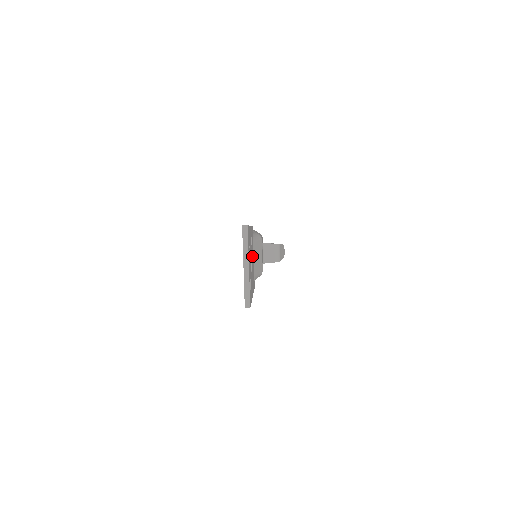
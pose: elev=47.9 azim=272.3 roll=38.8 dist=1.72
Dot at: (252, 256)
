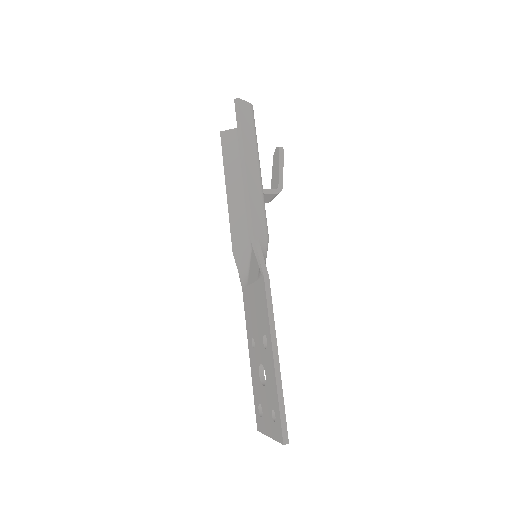
Dot at: occluded
